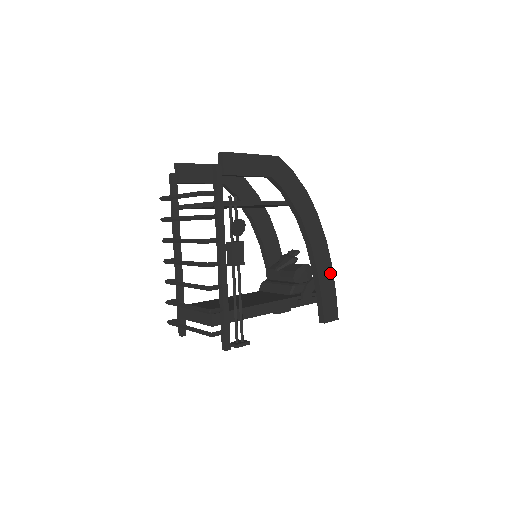
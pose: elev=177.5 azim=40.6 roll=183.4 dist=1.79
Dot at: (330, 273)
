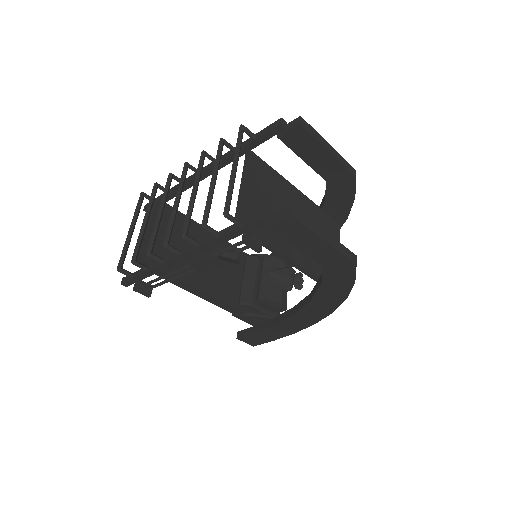
Dot at: (286, 333)
